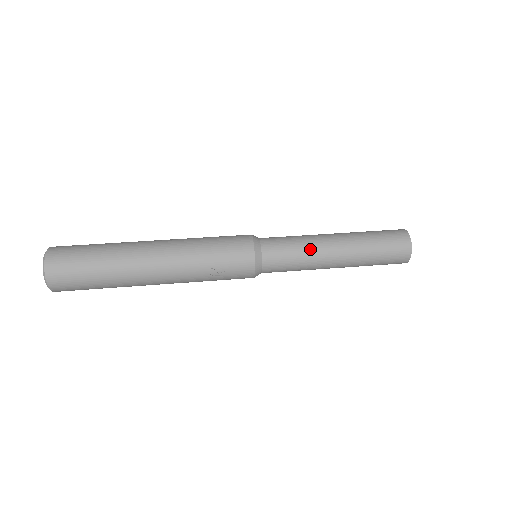
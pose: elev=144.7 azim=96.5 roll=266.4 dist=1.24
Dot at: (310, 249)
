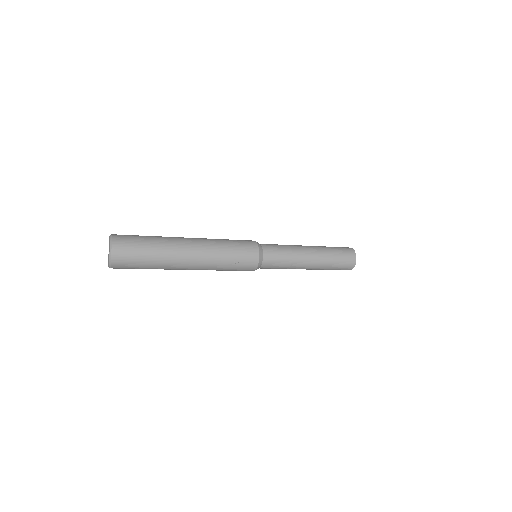
Dot at: (294, 253)
